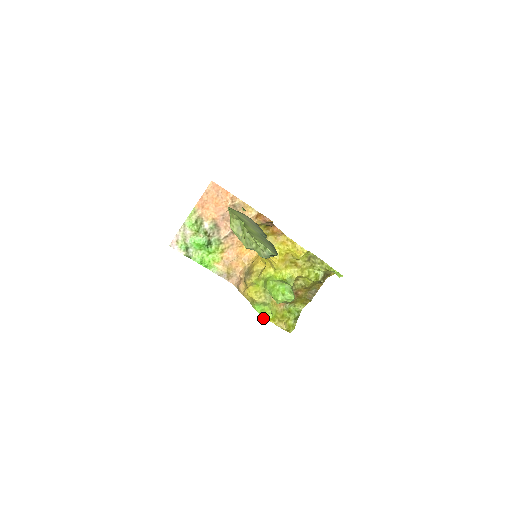
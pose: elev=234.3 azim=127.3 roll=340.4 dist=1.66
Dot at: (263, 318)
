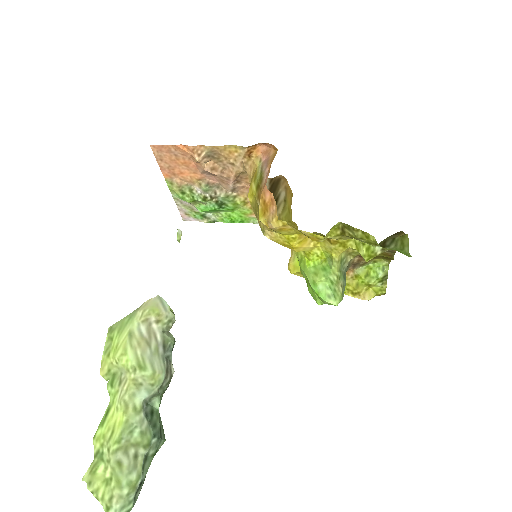
Dot at: occluded
